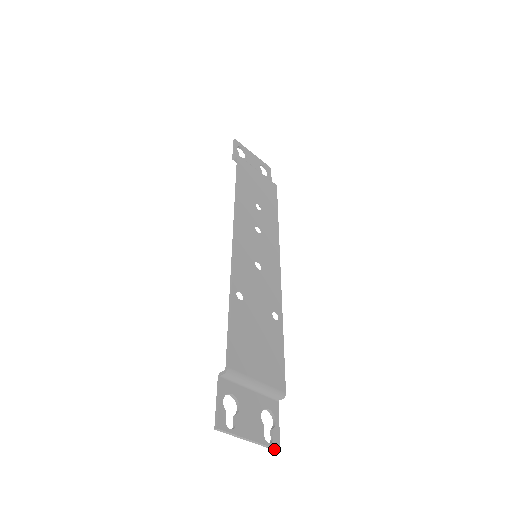
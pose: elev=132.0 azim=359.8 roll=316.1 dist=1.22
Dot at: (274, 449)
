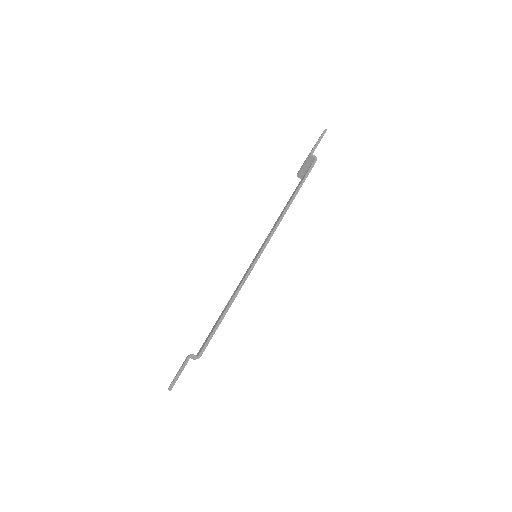
Dot at: occluded
